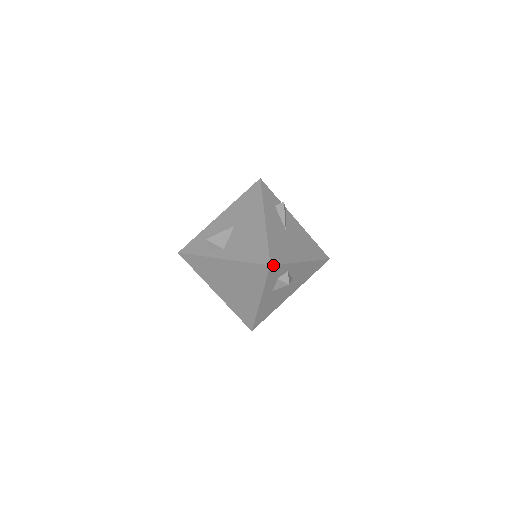
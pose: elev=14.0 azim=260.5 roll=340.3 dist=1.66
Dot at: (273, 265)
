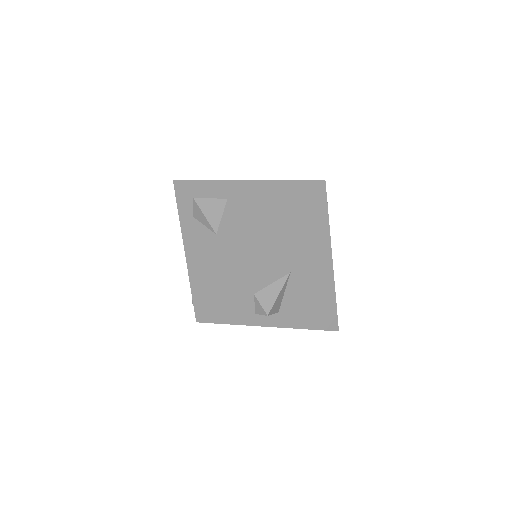
Dot at: occluded
